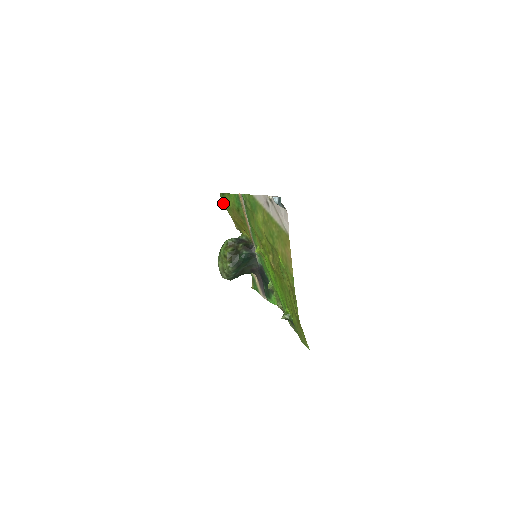
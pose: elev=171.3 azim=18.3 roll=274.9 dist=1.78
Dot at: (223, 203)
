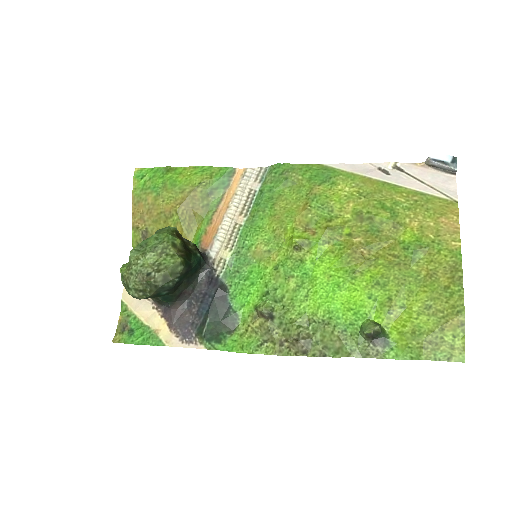
Dot at: (143, 182)
